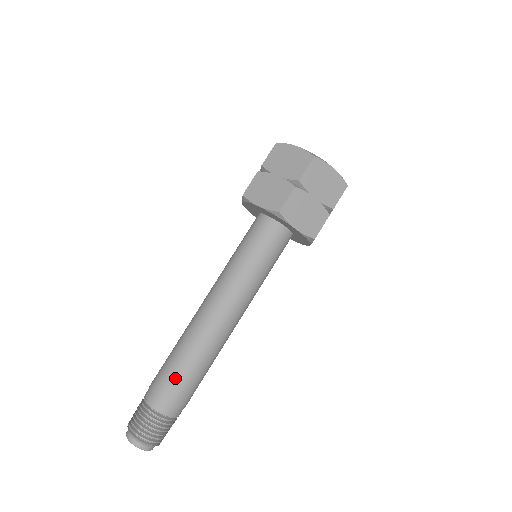
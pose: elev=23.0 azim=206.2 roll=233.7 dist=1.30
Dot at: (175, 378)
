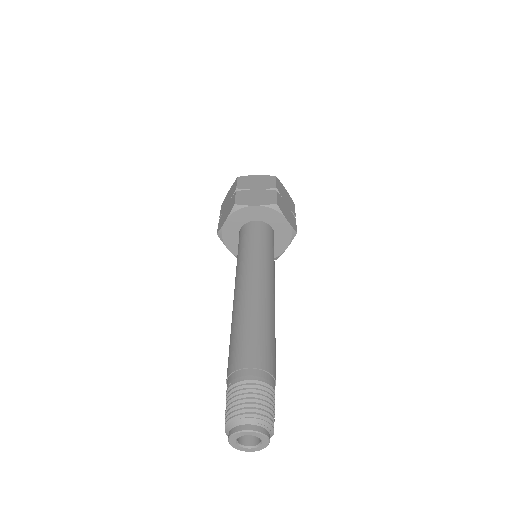
Dot at: (237, 347)
